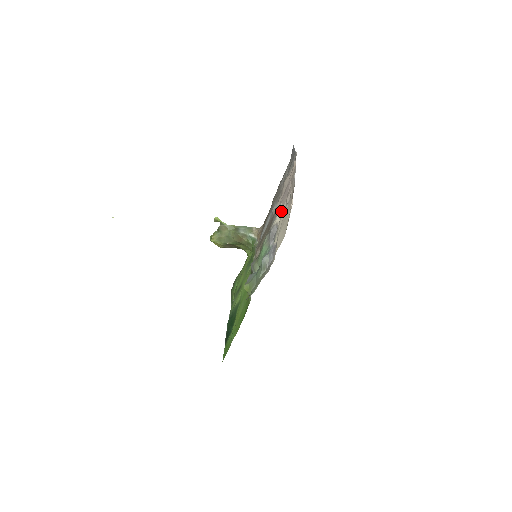
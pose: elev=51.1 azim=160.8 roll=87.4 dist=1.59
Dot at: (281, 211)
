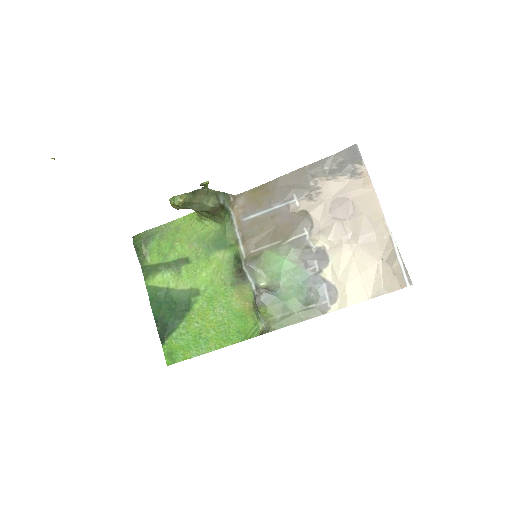
Dot at: (339, 239)
